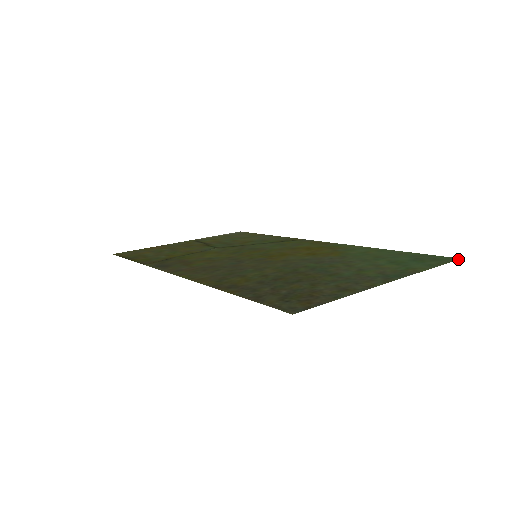
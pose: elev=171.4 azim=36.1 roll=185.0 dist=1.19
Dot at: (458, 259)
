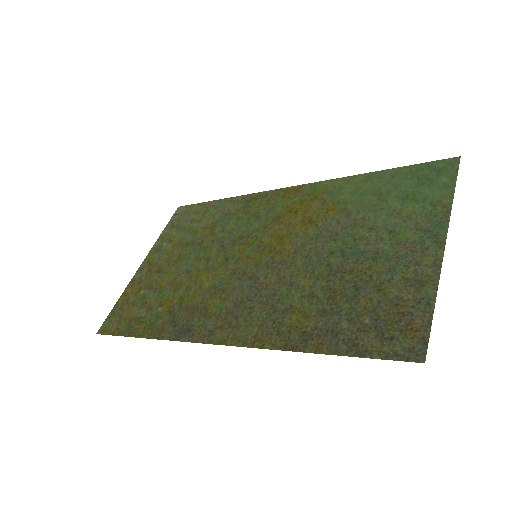
Dot at: occluded
